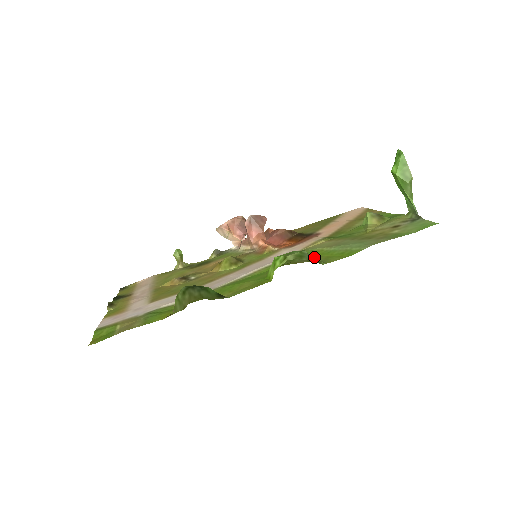
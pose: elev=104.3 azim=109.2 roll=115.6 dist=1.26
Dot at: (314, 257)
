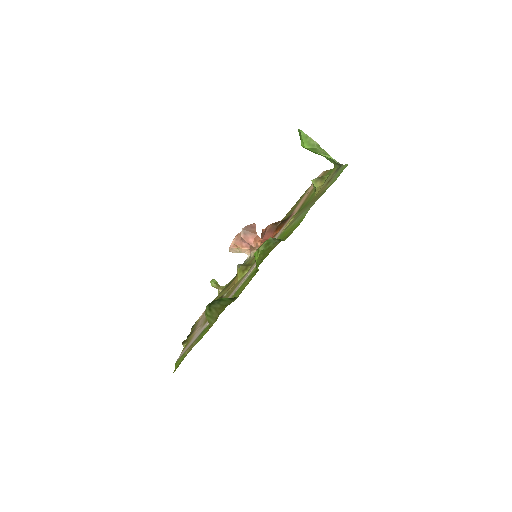
Dot at: (284, 236)
